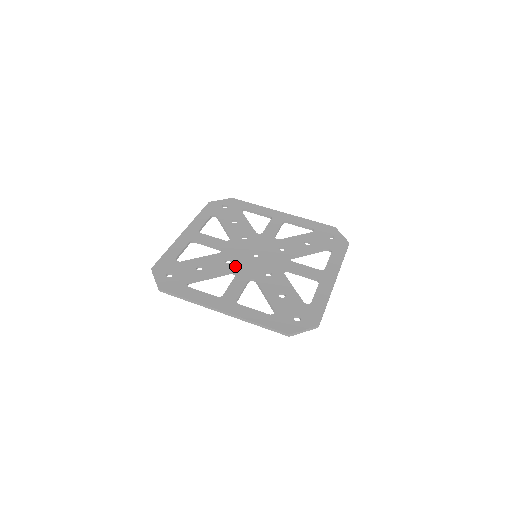
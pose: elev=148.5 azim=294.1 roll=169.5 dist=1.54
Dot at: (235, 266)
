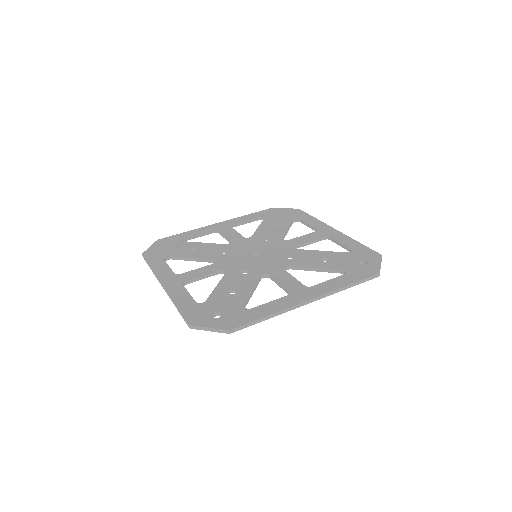
Dot at: (223, 257)
